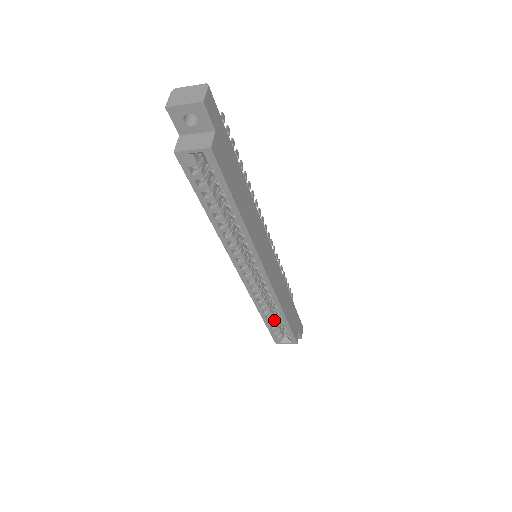
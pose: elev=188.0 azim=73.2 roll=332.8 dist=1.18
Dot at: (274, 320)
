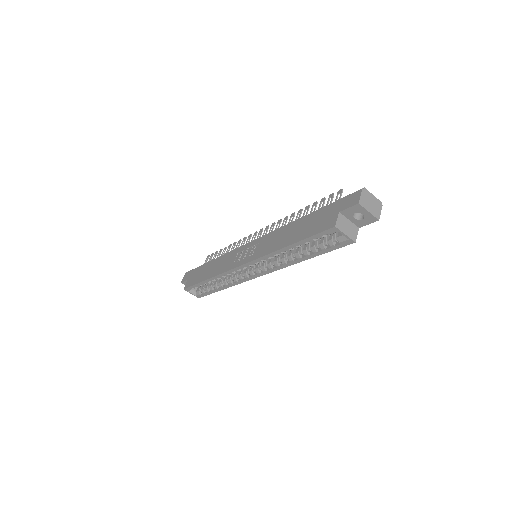
Dot at: occluded
